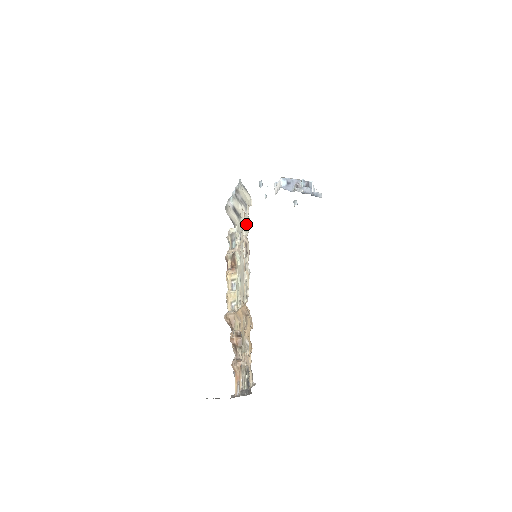
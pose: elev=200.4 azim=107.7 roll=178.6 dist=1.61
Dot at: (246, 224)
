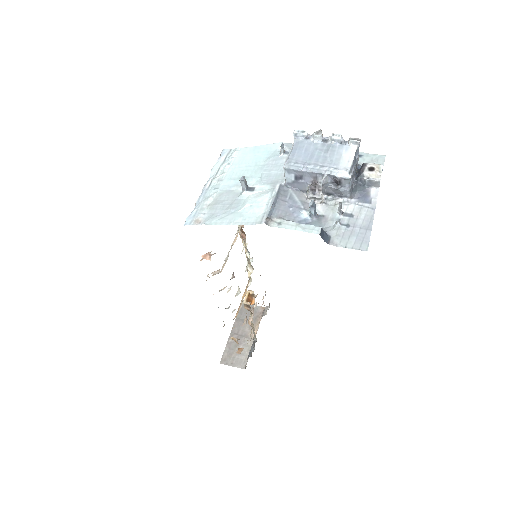
Dot at: occluded
